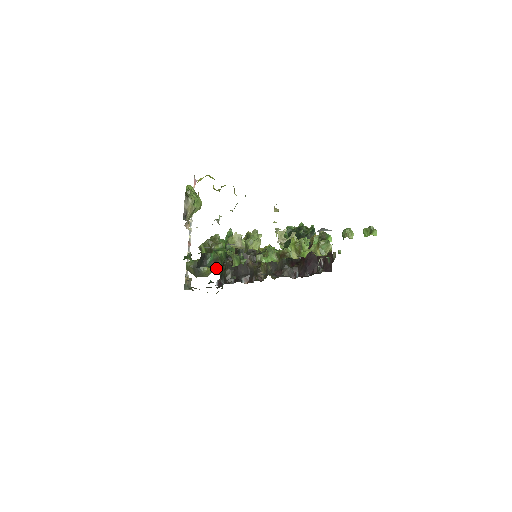
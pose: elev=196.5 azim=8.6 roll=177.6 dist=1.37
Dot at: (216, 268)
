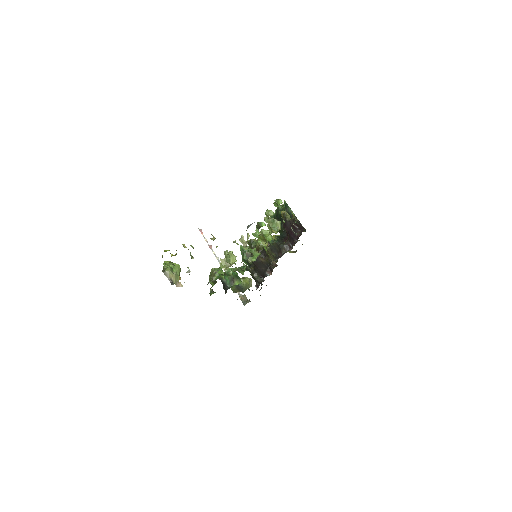
Dot at: (236, 284)
